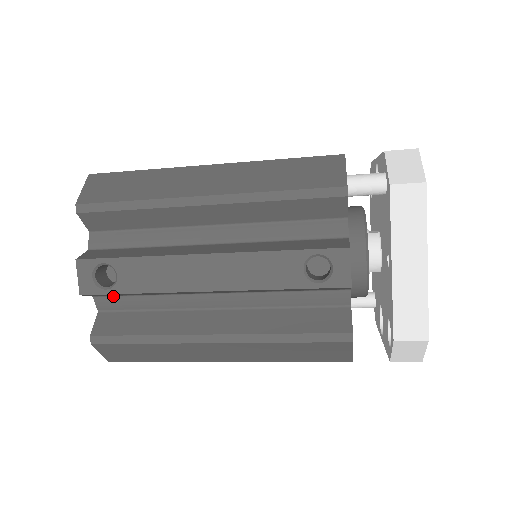
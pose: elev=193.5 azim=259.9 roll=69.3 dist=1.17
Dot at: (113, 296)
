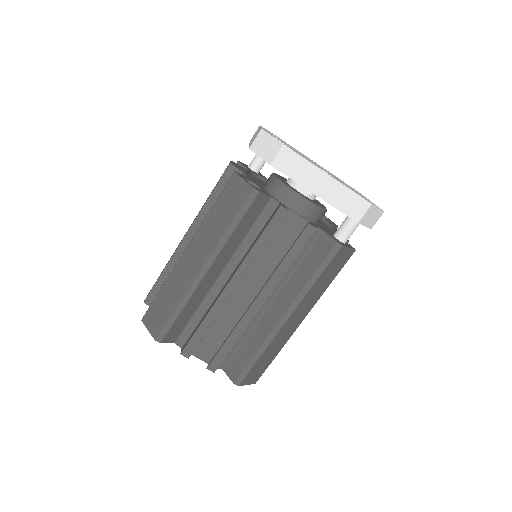
Dot at: occluded
